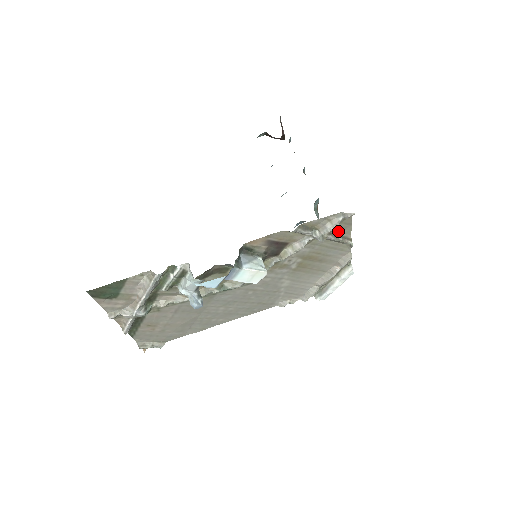
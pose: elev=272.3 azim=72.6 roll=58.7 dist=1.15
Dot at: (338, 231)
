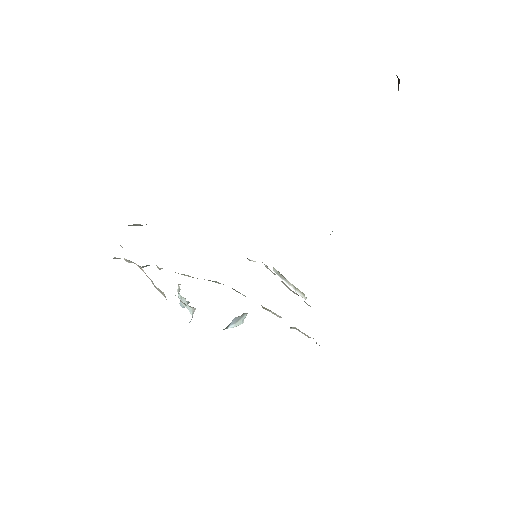
Dot at: occluded
